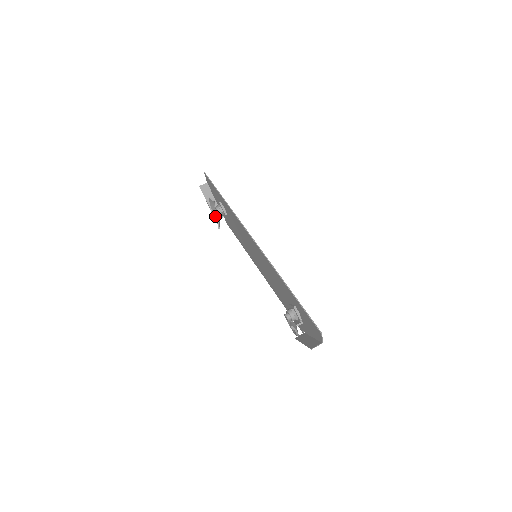
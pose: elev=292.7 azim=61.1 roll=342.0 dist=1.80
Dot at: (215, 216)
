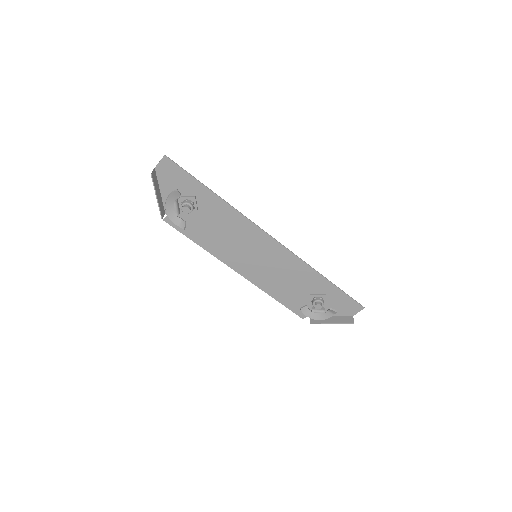
Dot at: (170, 213)
